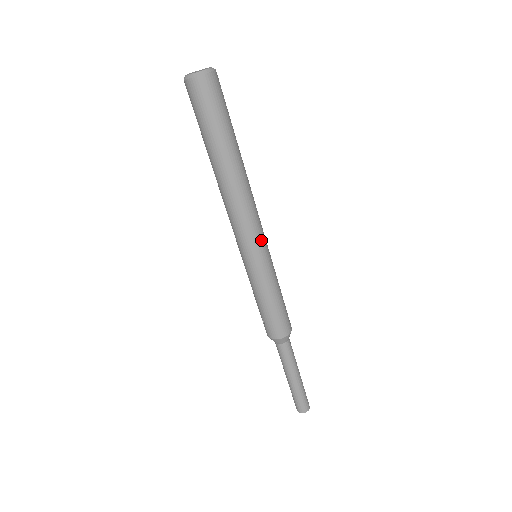
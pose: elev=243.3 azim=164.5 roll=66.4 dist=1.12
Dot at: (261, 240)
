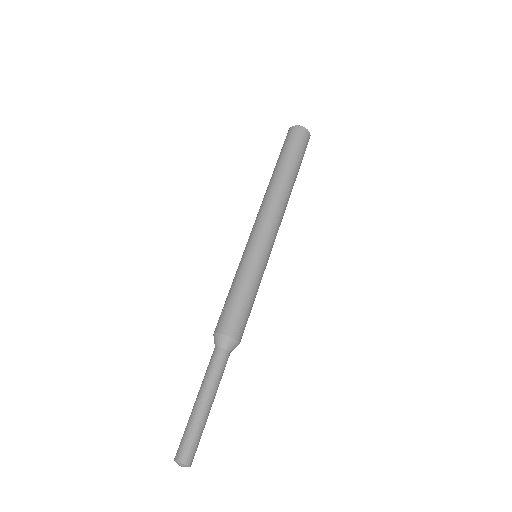
Dot at: (273, 242)
